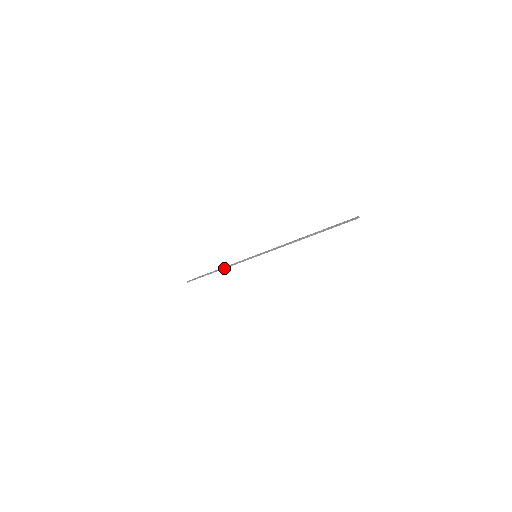
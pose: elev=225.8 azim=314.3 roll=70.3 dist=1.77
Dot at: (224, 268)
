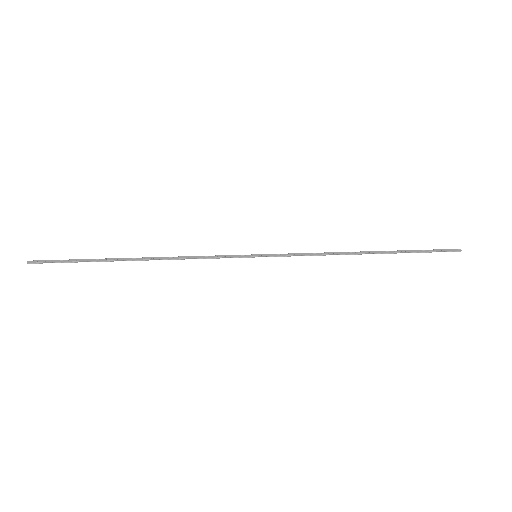
Dot at: (164, 259)
